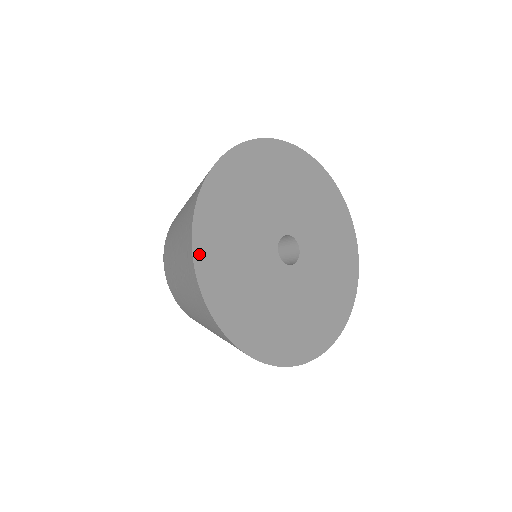
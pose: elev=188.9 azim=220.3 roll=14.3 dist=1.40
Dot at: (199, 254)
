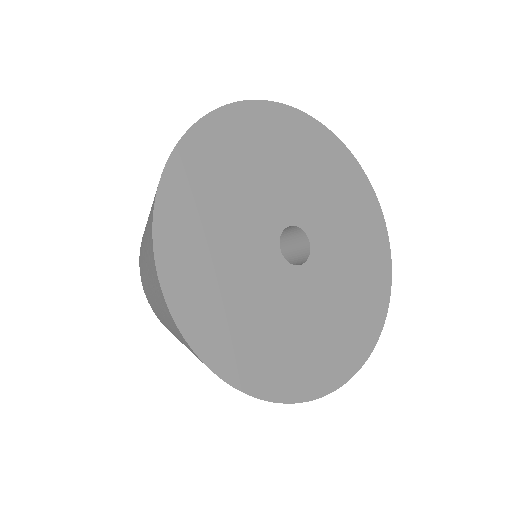
Dot at: (179, 161)
